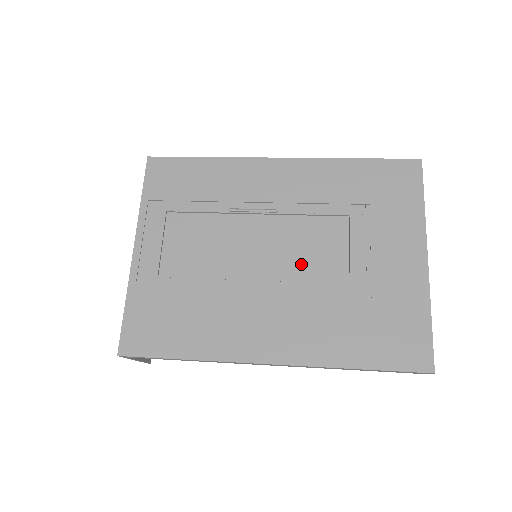
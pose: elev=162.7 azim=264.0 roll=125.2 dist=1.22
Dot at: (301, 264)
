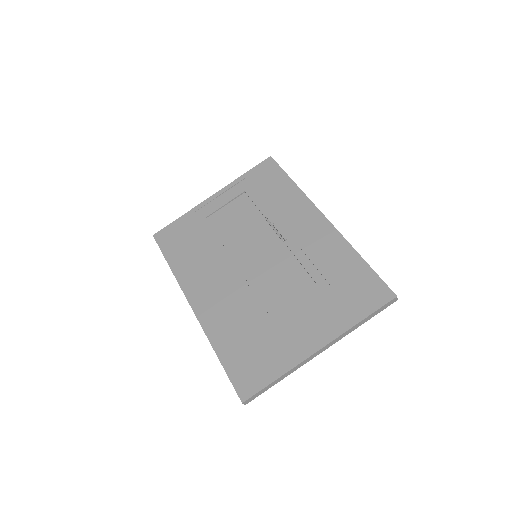
Dot at: (263, 280)
